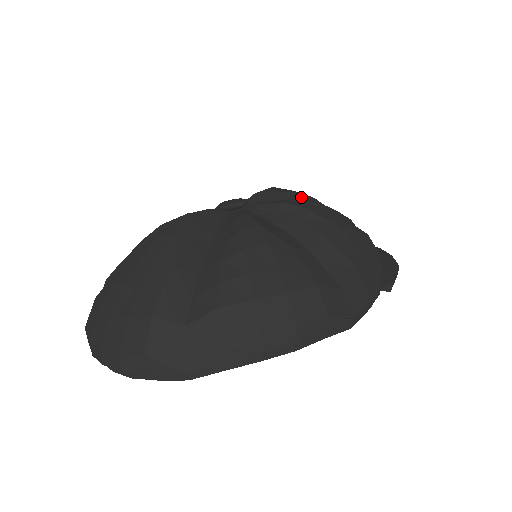
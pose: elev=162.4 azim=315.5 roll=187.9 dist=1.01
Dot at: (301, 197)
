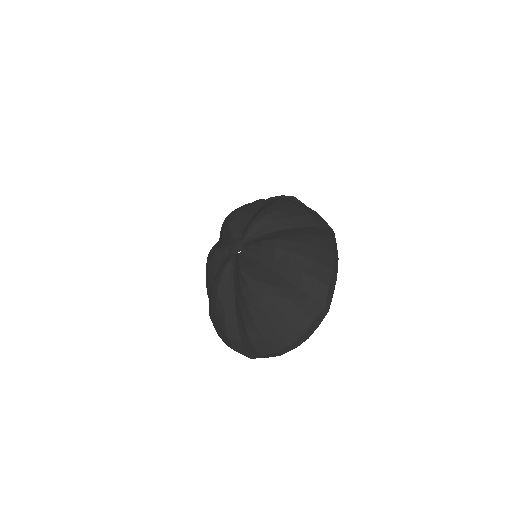
Dot at: (241, 213)
